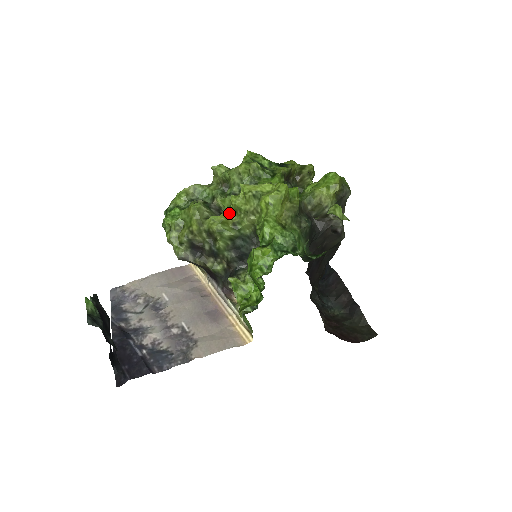
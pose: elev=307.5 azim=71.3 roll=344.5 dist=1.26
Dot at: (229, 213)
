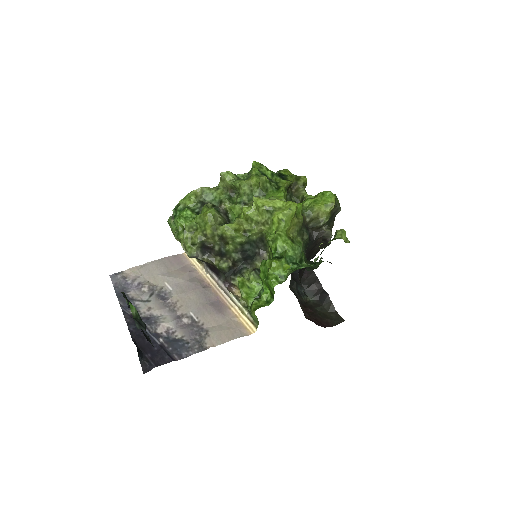
Dot at: (240, 221)
